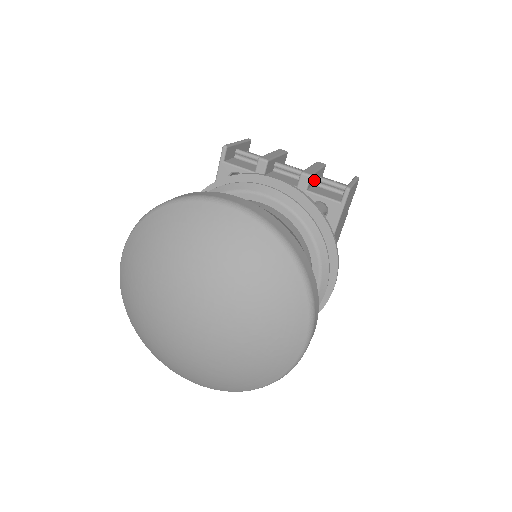
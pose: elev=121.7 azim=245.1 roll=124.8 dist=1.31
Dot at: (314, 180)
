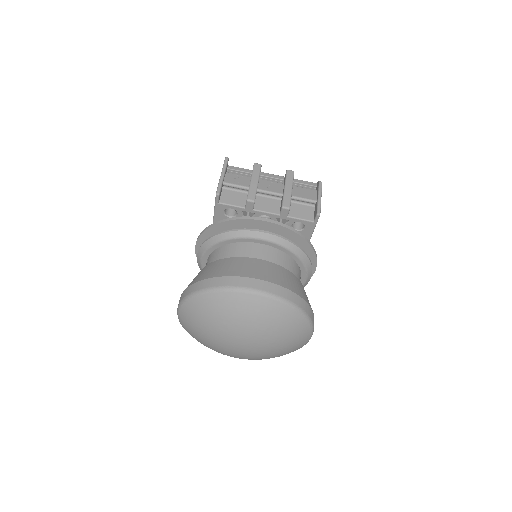
Dot at: occluded
